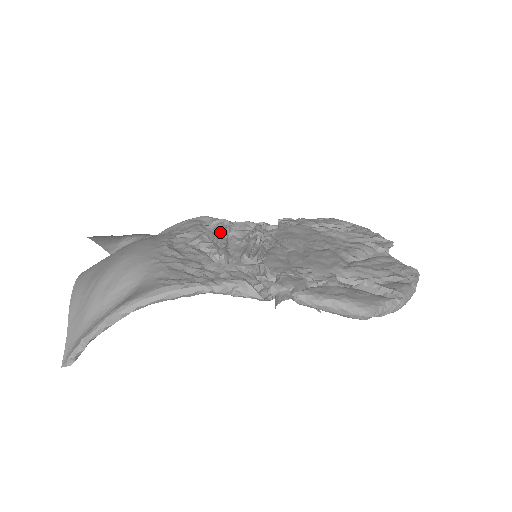
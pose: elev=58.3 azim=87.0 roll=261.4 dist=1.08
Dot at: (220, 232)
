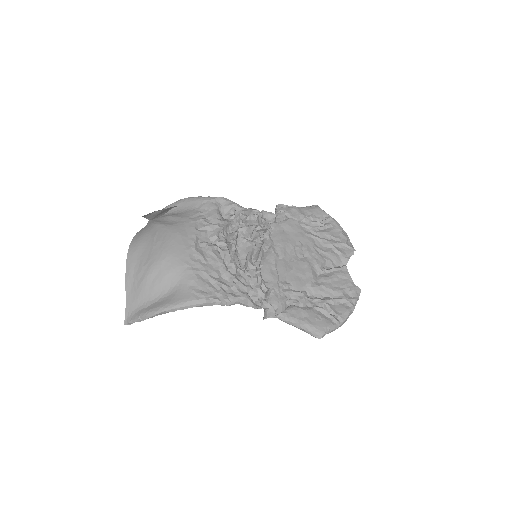
Dot at: (231, 218)
